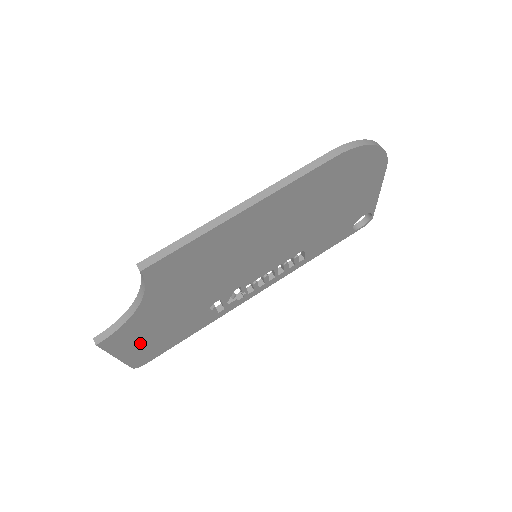
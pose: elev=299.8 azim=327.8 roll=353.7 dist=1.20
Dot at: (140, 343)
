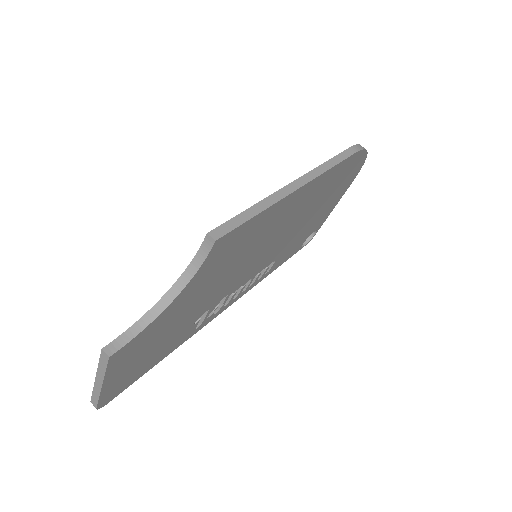
Dot at: (131, 363)
